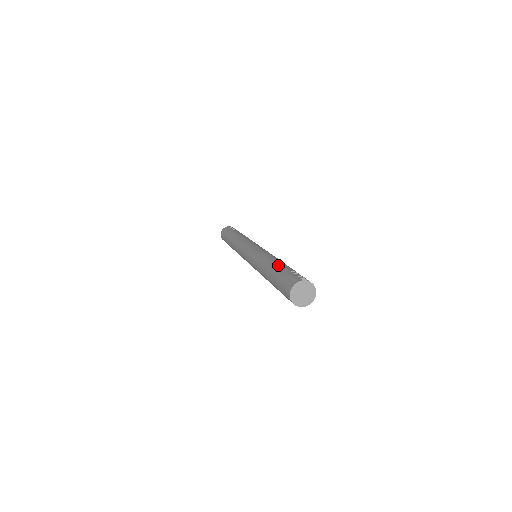
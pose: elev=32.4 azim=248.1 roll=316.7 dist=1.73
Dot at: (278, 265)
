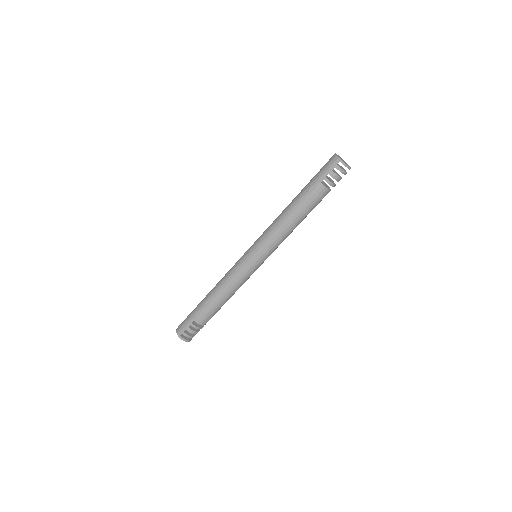
Dot at: occluded
